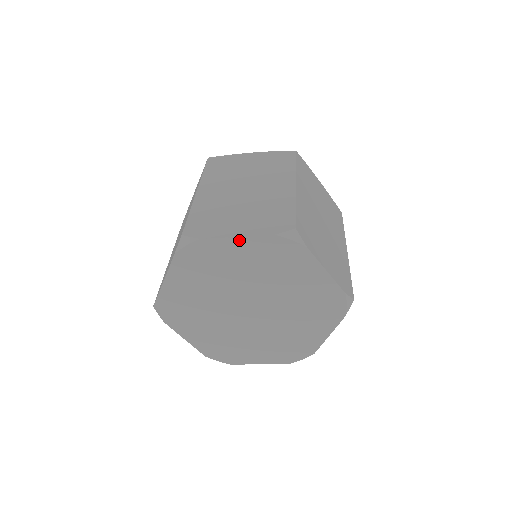
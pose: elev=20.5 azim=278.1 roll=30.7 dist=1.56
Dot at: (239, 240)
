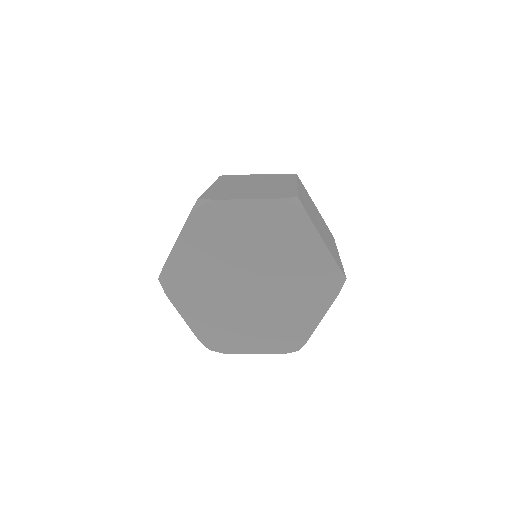
Dot at: (248, 203)
